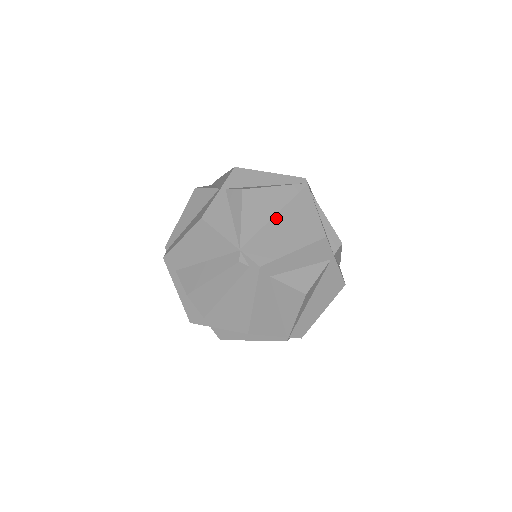
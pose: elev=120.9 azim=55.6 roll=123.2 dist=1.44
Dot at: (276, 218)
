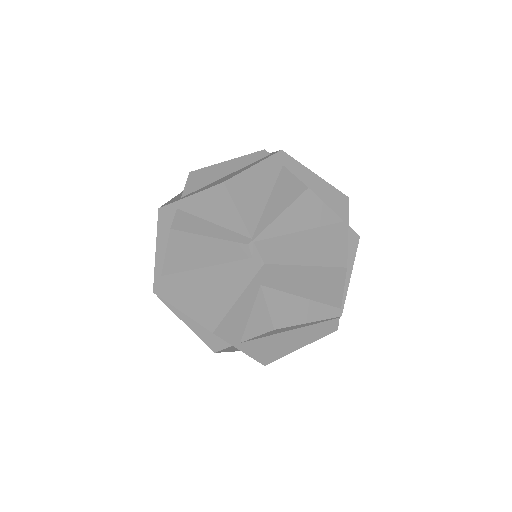
Dot at: occluded
